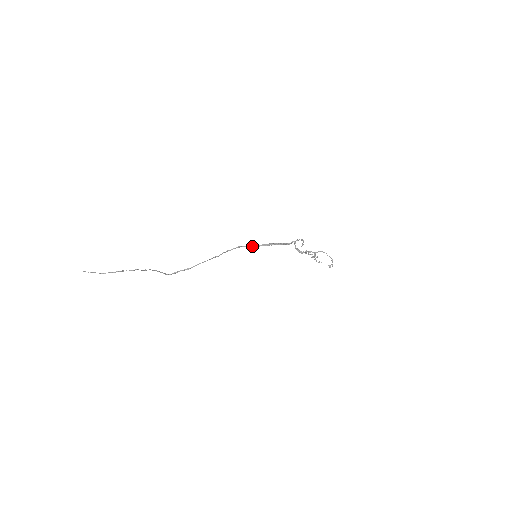
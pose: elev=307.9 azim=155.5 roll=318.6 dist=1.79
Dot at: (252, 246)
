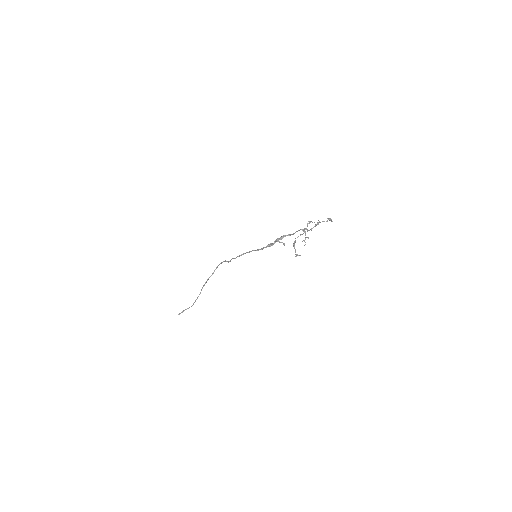
Dot at: occluded
